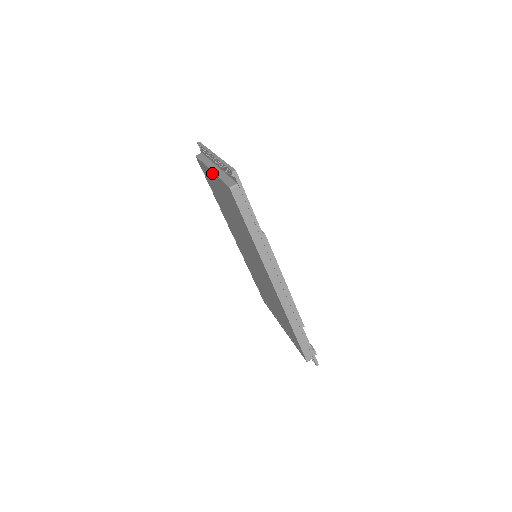
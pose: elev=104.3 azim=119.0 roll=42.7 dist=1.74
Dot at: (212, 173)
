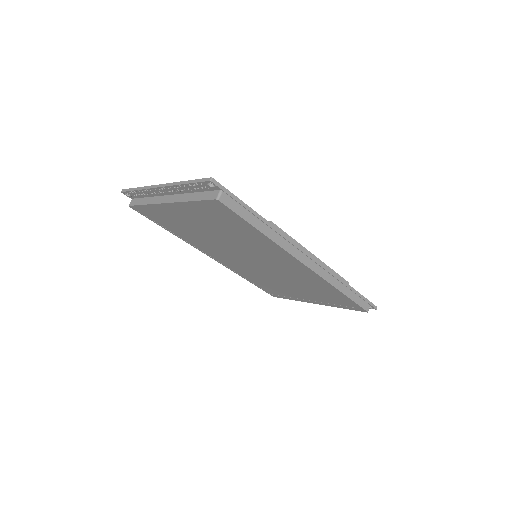
Dot at: (172, 205)
